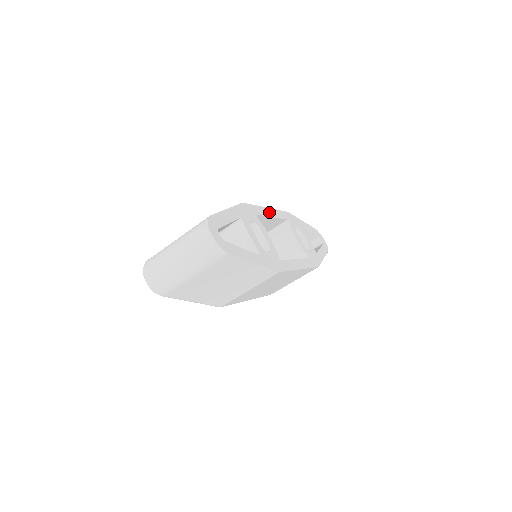
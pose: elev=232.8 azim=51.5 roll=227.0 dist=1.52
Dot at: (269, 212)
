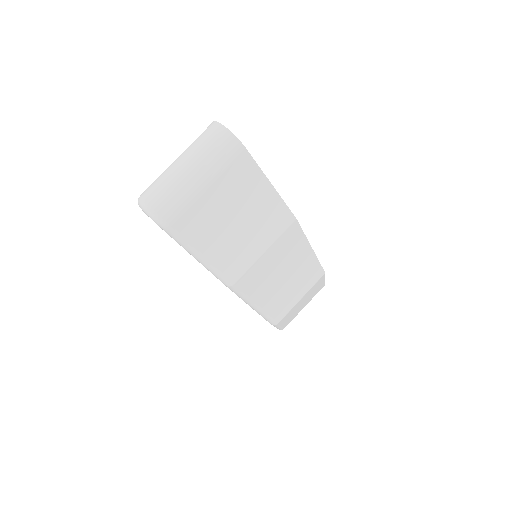
Dot at: occluded
